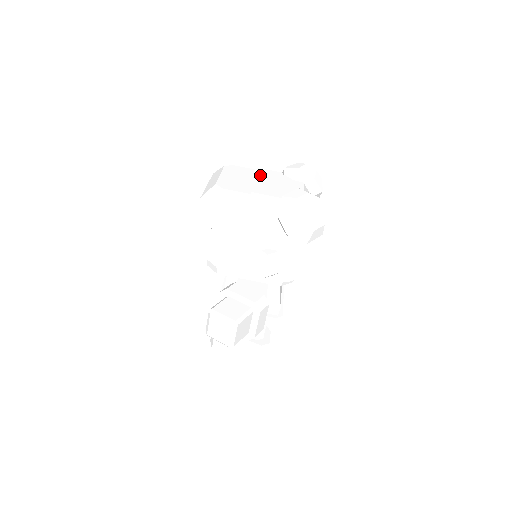
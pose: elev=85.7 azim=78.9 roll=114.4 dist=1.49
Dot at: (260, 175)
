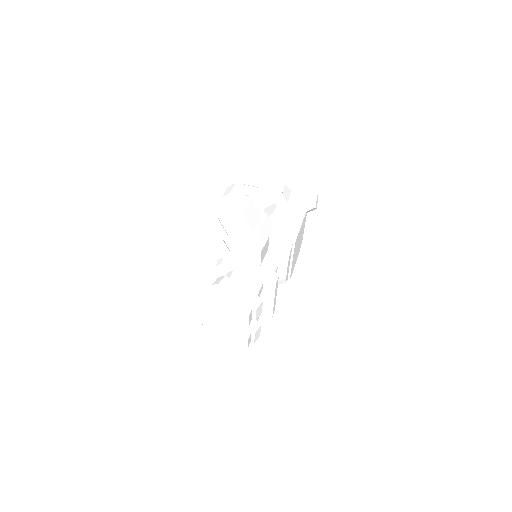
Dot at: occluded
